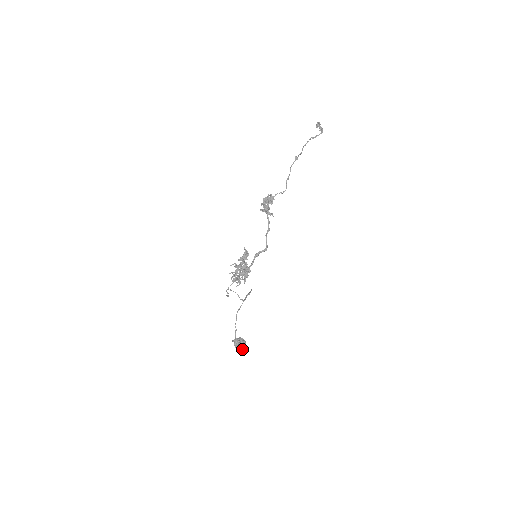
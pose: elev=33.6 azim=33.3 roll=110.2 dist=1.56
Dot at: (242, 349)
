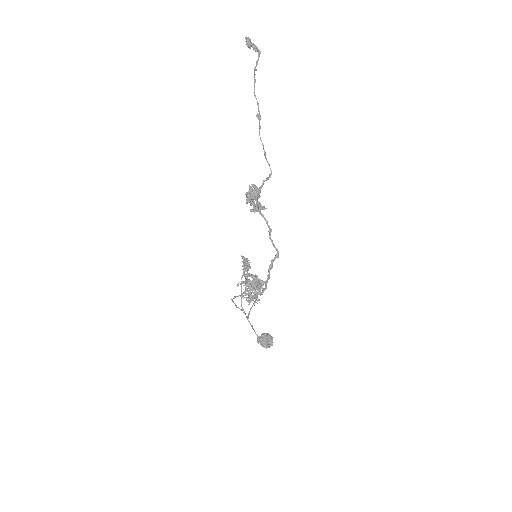
Dot at: (271, 345)
